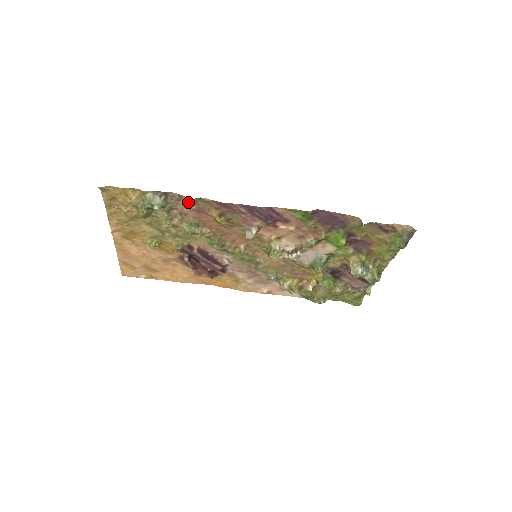
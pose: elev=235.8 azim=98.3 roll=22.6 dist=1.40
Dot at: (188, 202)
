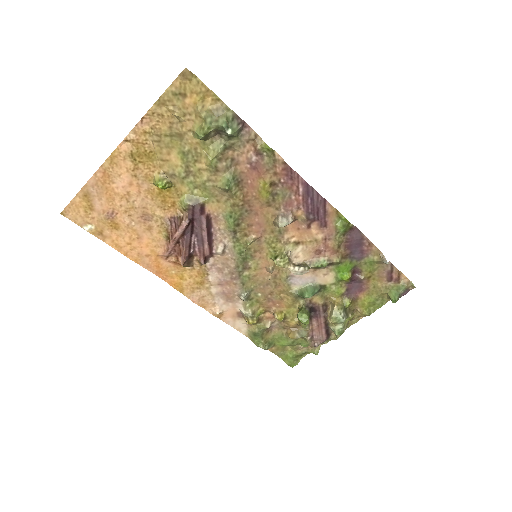
Dot at: (259, 148)
